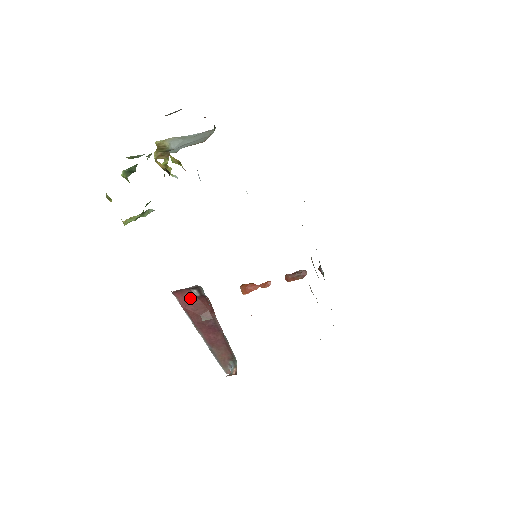
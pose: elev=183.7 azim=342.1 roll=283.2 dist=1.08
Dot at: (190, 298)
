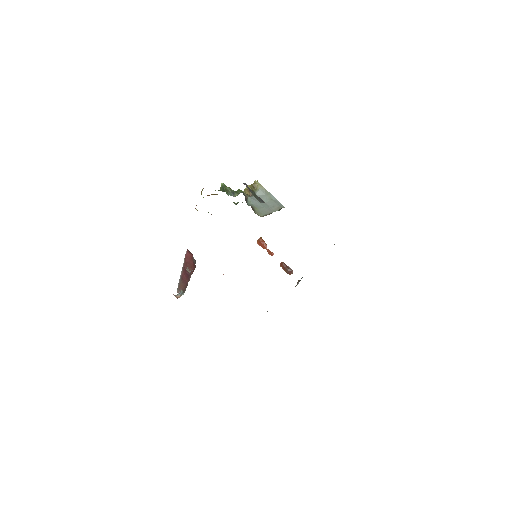
Dot at: (191, 258)
